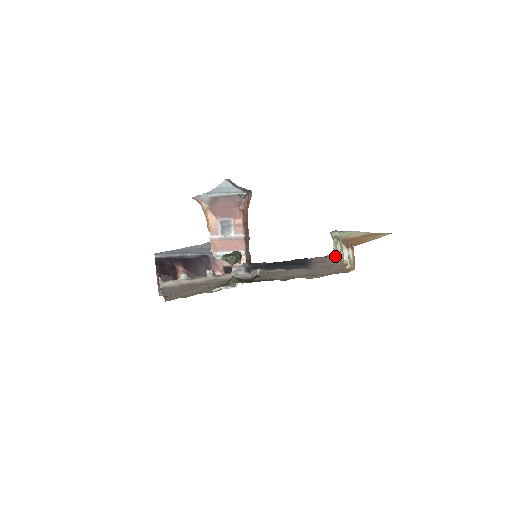
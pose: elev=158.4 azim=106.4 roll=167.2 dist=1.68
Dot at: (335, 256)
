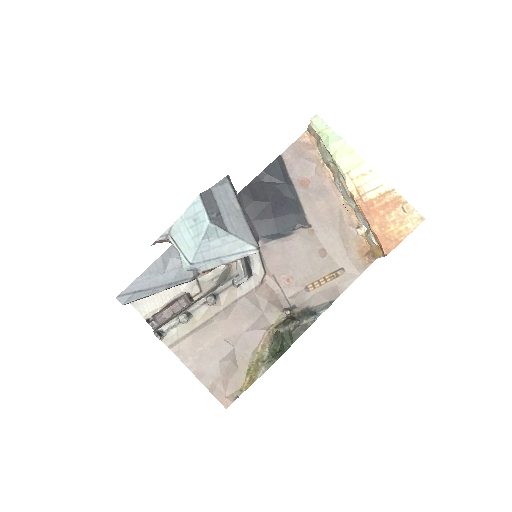
Dot at: (318, 156)
